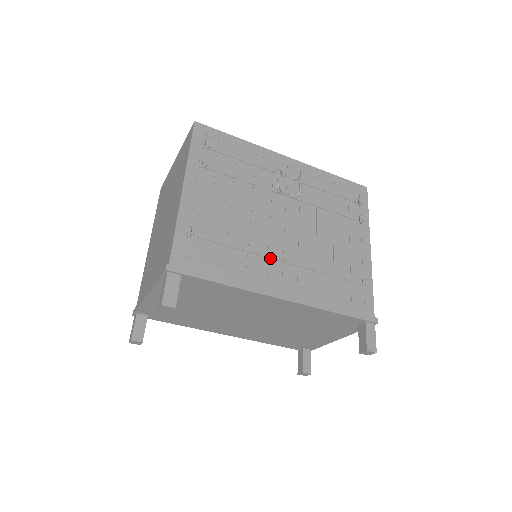
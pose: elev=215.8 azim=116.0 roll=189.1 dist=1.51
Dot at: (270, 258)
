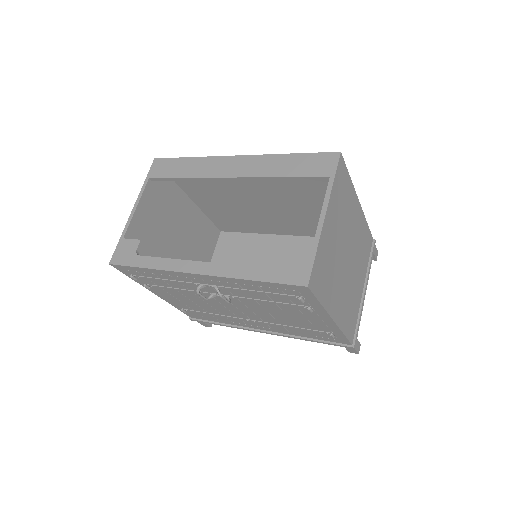
Dot at: (242, 319)
